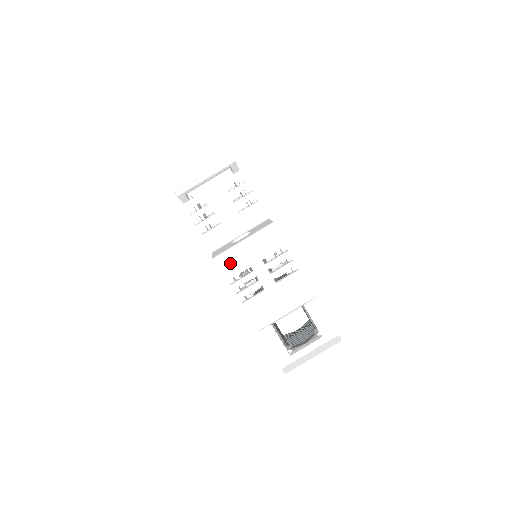
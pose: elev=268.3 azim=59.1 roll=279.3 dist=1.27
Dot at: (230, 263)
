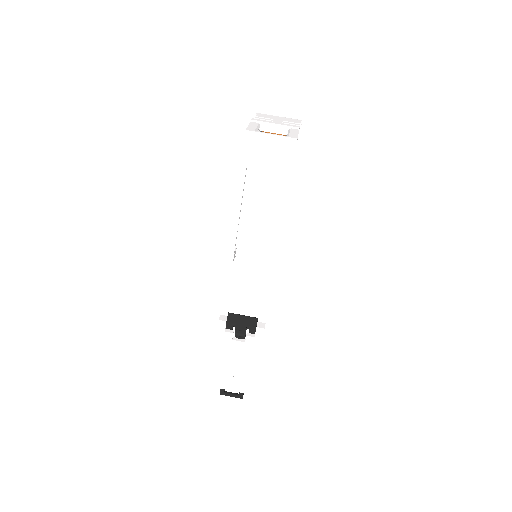
Dot at: (264, 116)
